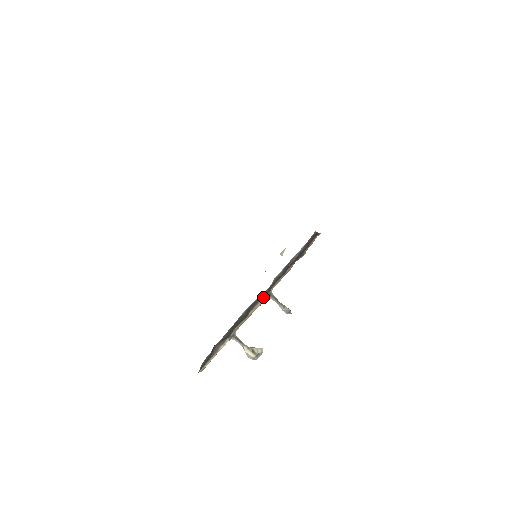
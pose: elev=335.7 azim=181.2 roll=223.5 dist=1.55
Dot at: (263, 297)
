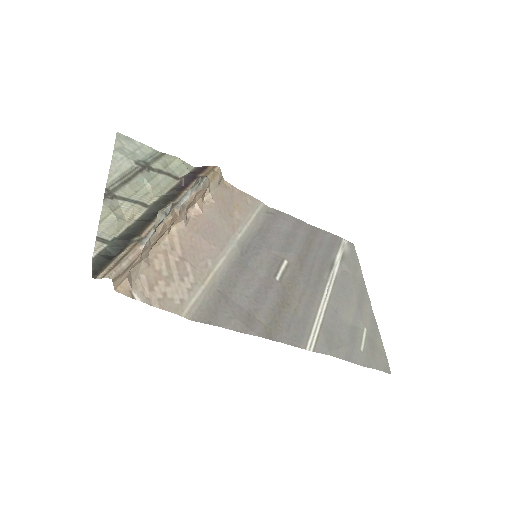
Dot at: occluded
